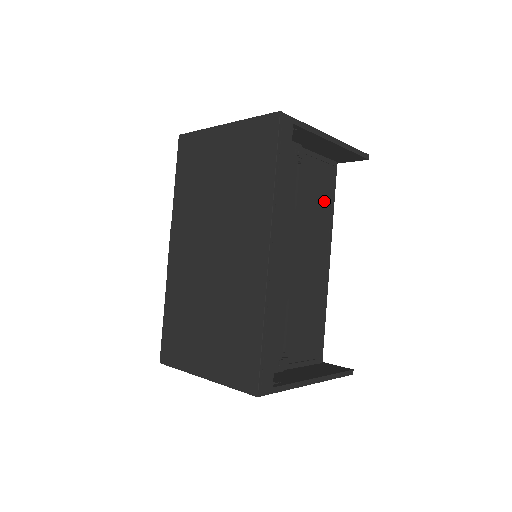
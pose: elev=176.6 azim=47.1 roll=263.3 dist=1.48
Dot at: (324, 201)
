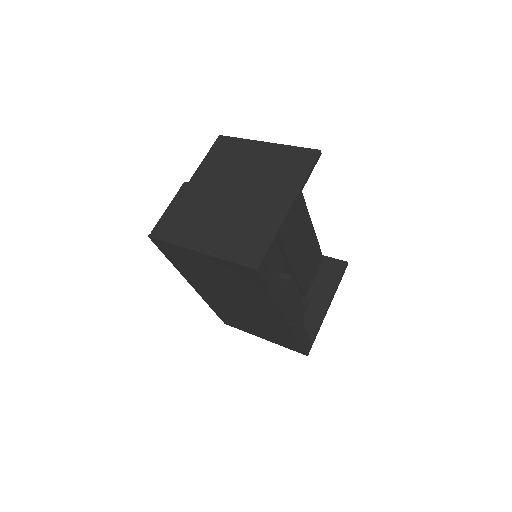
Dot at: occluded
